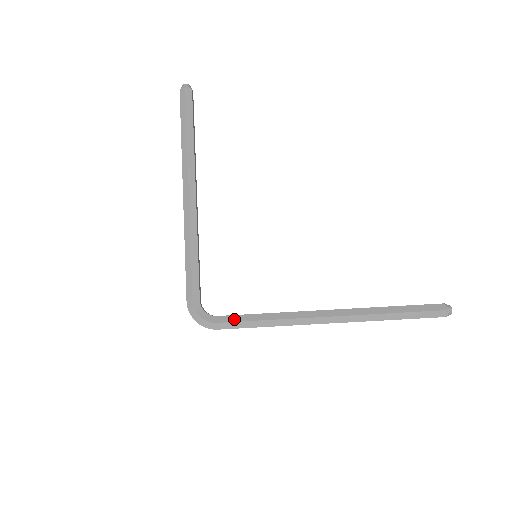
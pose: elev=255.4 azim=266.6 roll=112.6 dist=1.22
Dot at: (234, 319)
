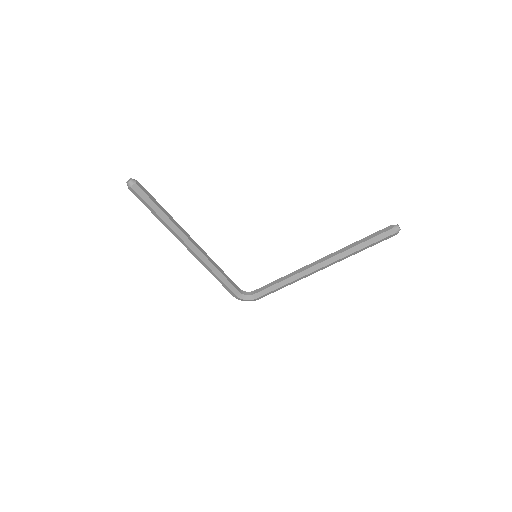
Dot at: (265, 292)
